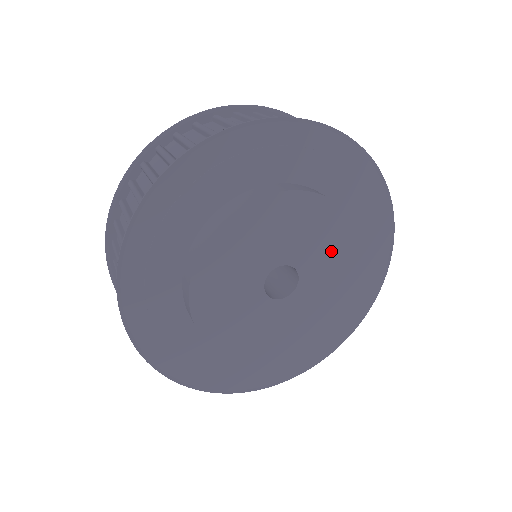
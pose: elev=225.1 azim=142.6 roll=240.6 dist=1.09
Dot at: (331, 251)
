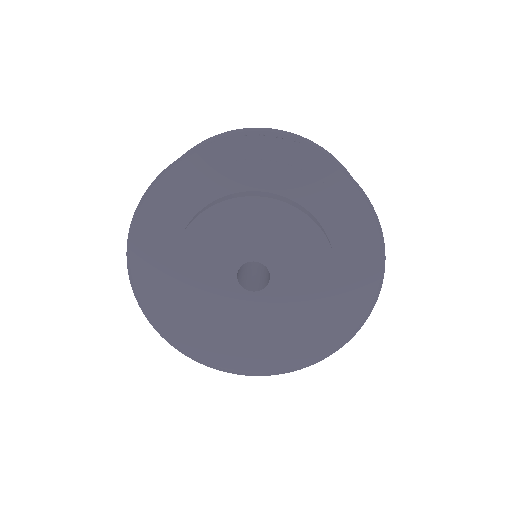
Dot at: (267, 229)
